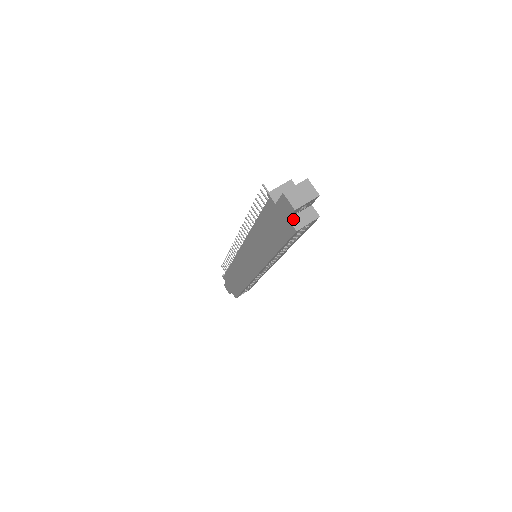
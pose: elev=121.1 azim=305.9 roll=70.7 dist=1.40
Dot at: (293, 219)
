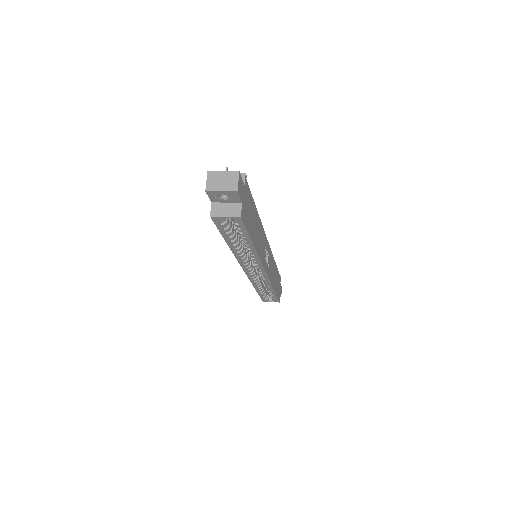
Dot at: (216, 205)
